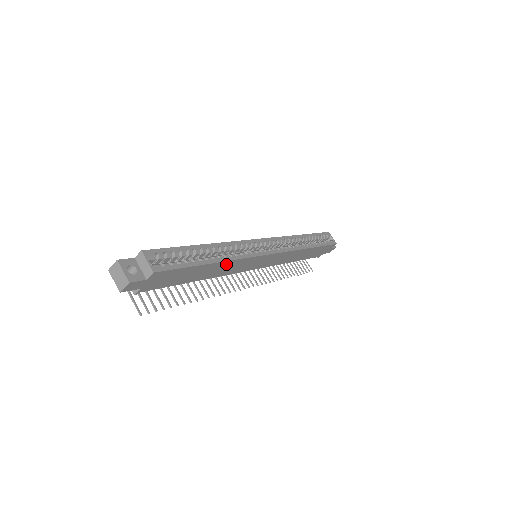
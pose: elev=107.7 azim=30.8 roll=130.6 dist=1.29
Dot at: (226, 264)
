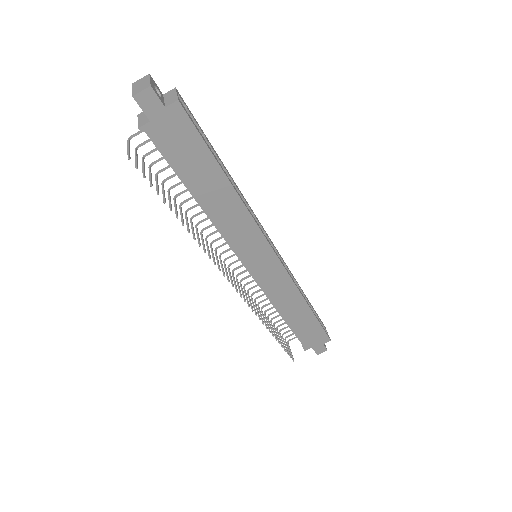
Dot at: (234, 203)
